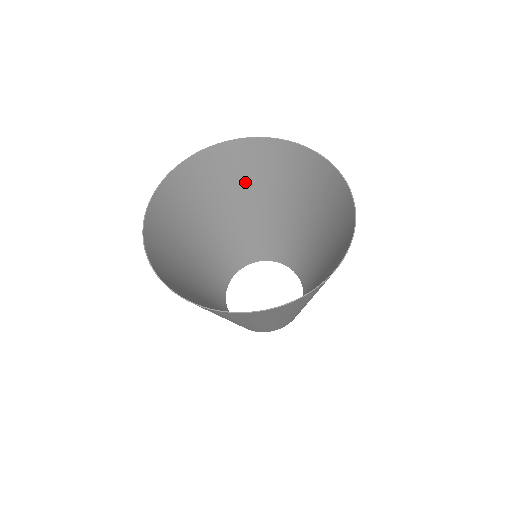
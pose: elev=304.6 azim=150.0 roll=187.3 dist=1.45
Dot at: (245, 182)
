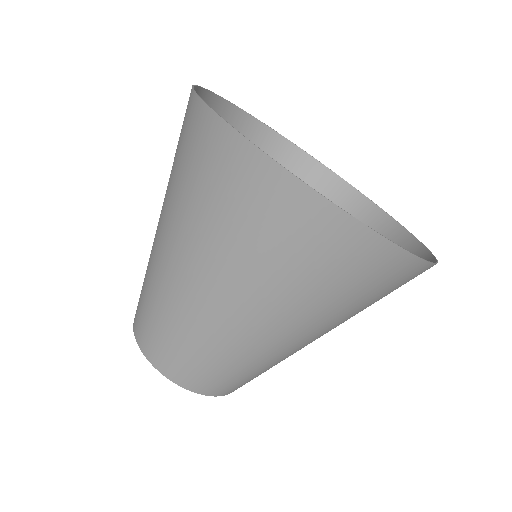
Dot at: occluded
